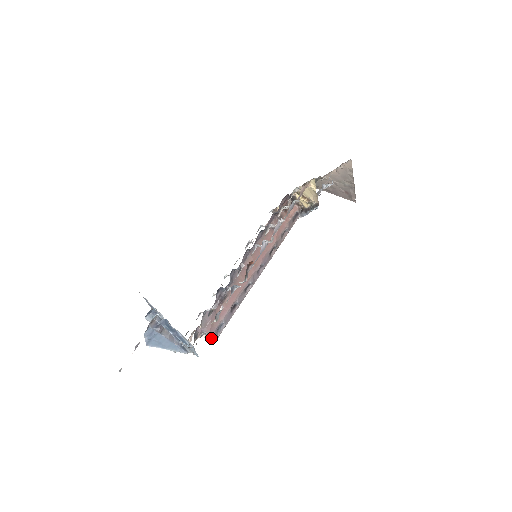
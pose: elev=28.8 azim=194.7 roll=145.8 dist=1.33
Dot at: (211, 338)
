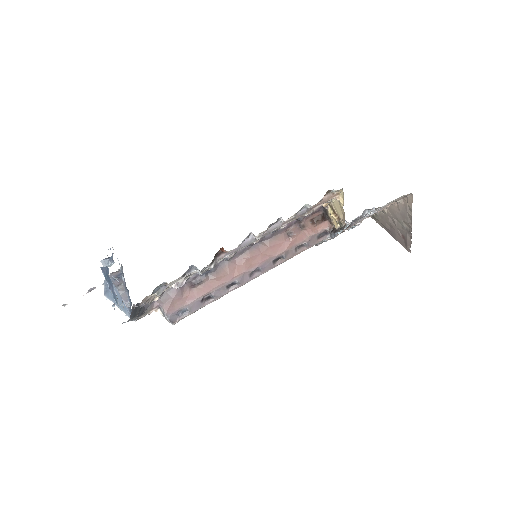
Dot at: (166, 318)
